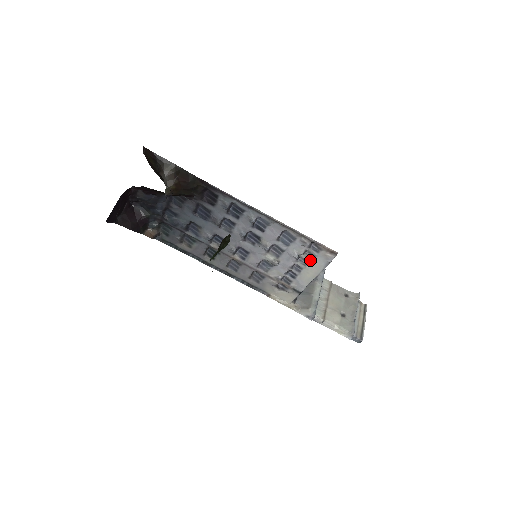
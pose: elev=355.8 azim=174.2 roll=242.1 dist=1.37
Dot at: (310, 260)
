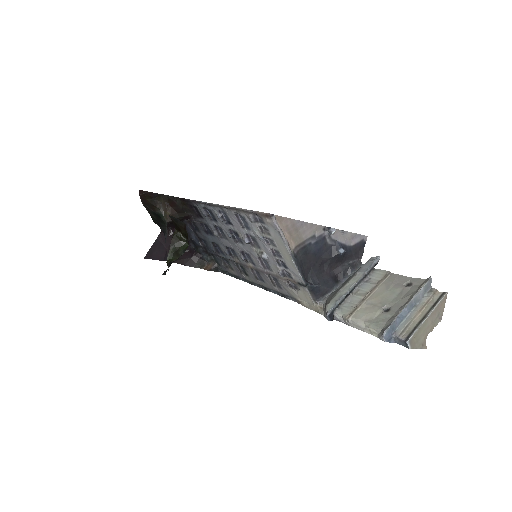
Dot at: (272, 237)
